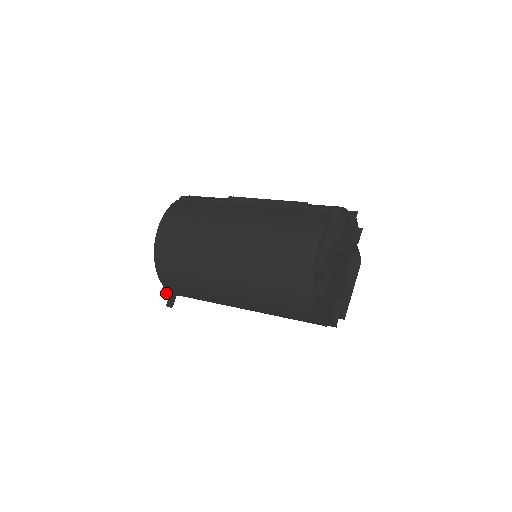
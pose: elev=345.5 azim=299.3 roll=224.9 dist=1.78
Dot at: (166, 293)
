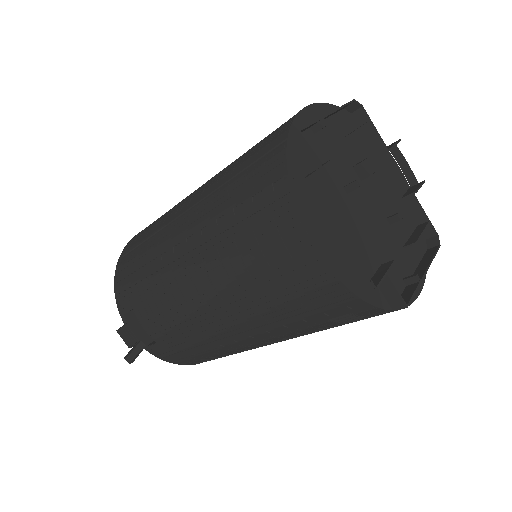
Dot at: (126, 335)
